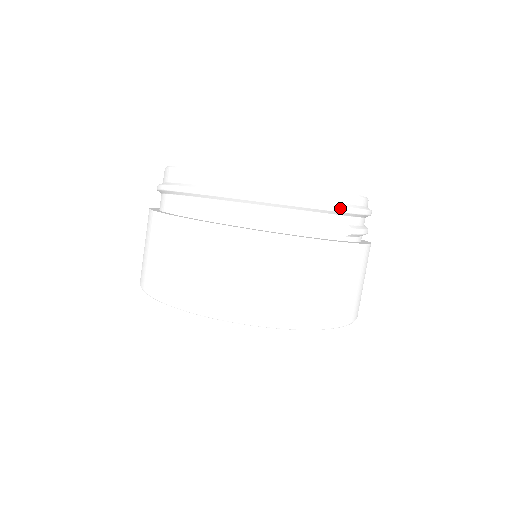
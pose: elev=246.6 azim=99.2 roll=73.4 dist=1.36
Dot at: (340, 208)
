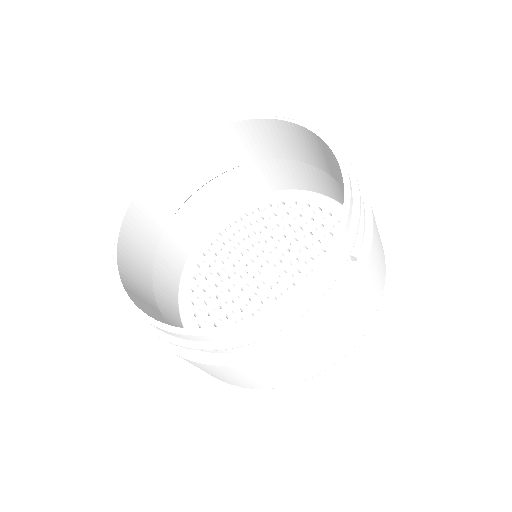
Dot at: (339, 273)
